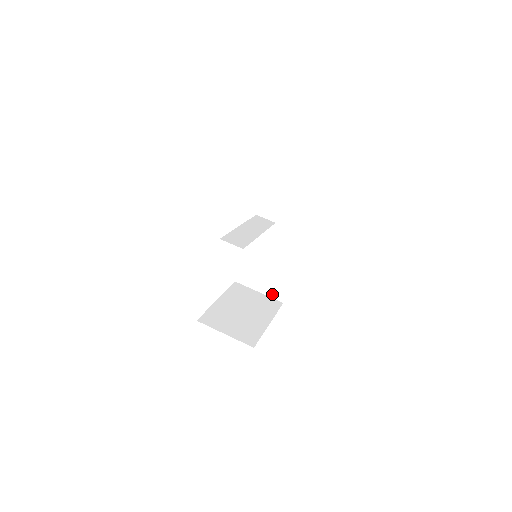
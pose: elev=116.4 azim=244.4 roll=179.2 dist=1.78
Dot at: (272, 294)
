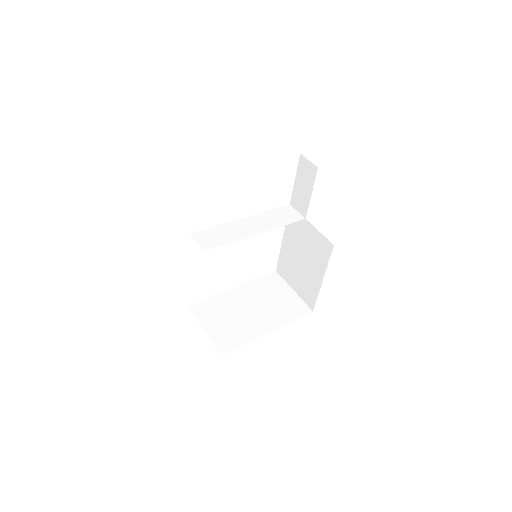
Dot at: (304, 297)
